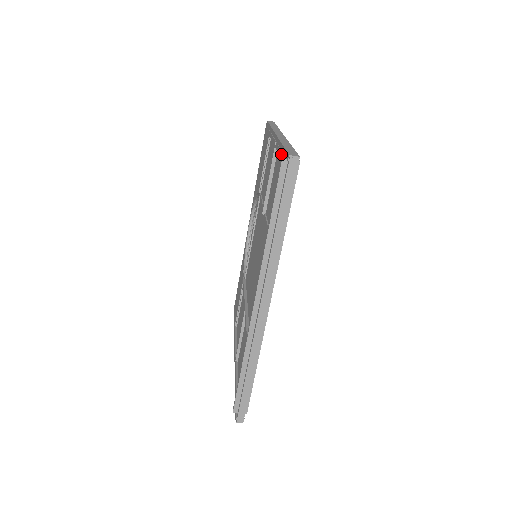
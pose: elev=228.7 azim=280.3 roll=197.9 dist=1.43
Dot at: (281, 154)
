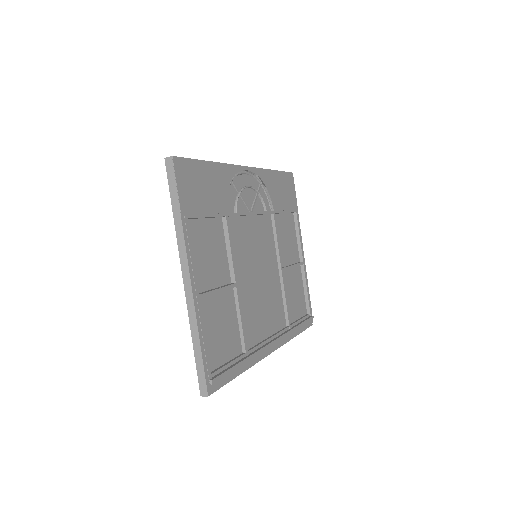
Dot at: occluded
